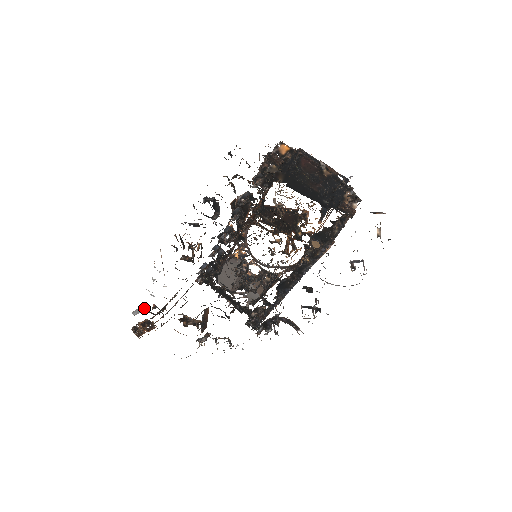
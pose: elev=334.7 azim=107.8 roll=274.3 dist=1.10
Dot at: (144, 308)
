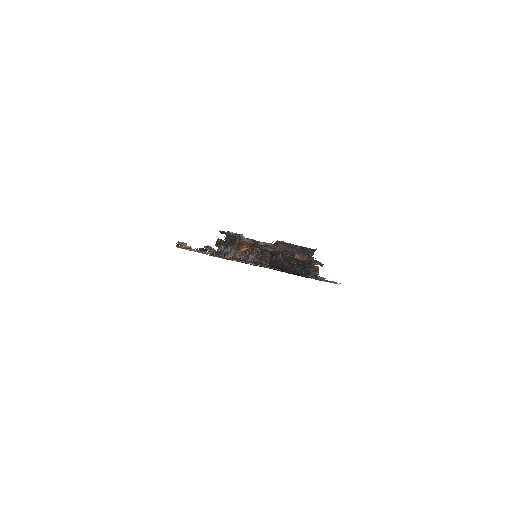
Dot at: occluded
